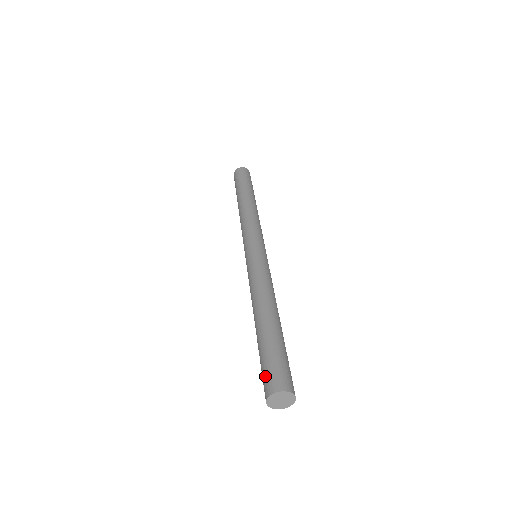
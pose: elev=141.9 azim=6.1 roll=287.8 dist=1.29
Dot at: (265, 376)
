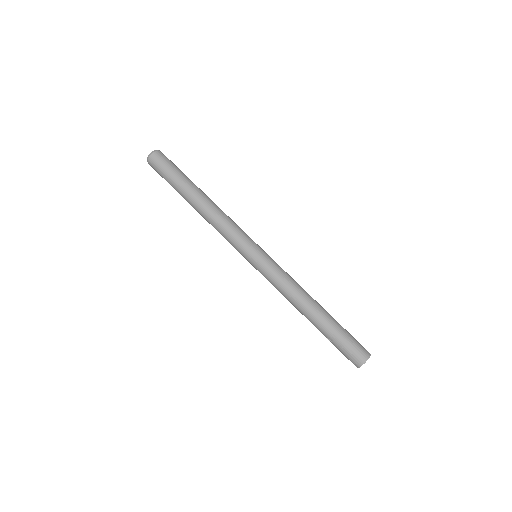
Dot at: (352, 352)
